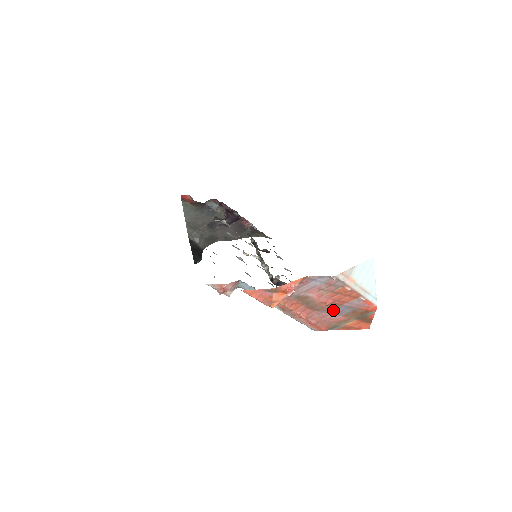
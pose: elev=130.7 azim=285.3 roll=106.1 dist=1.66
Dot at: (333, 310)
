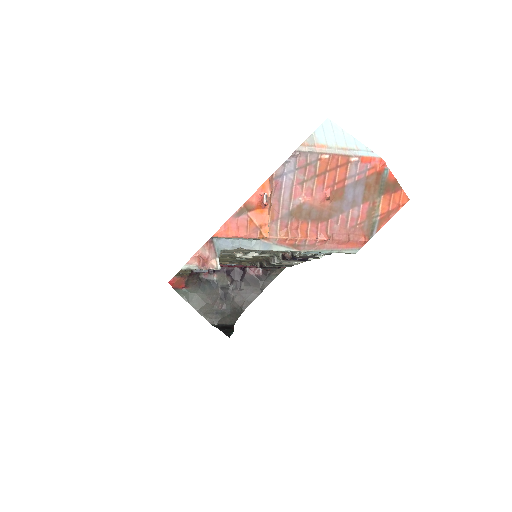
Dot at: (345, 203)
